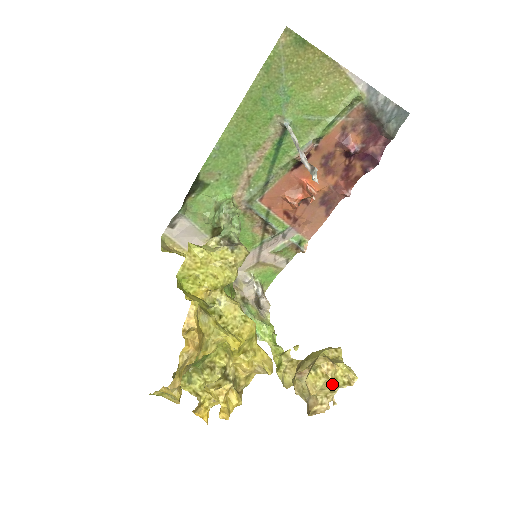
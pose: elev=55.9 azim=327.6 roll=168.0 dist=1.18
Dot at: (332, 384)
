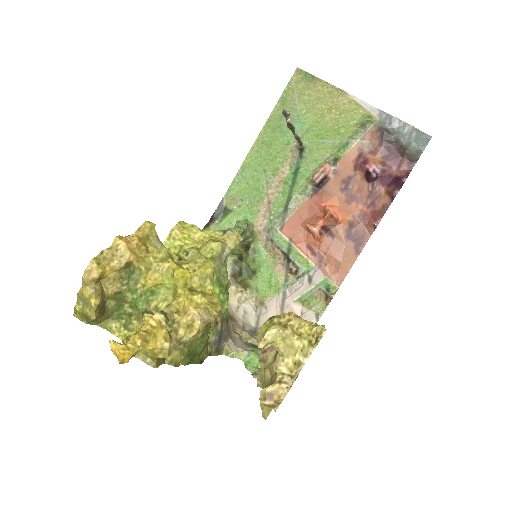
Dot at: (293, 342)
